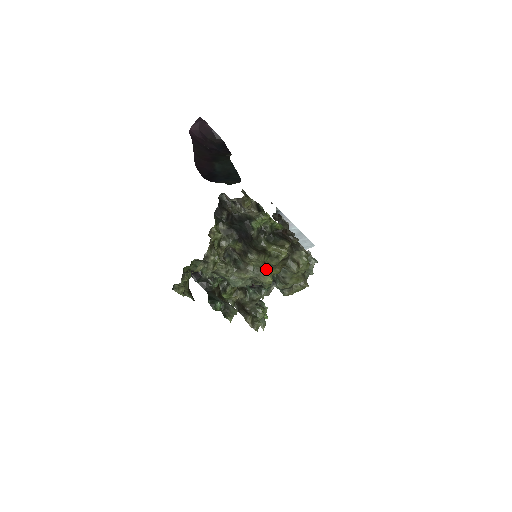
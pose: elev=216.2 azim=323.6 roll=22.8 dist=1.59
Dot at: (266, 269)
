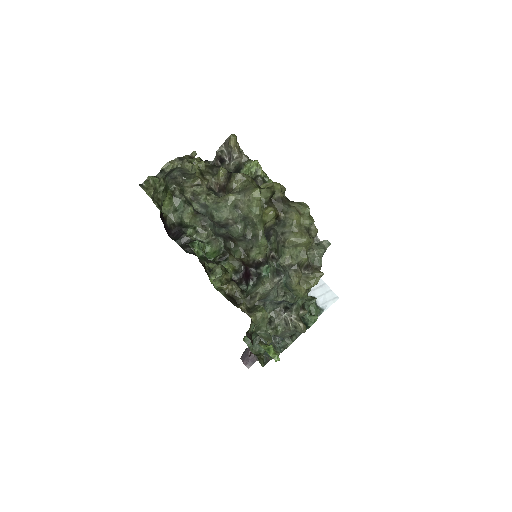
Dot at: (253, 185)
